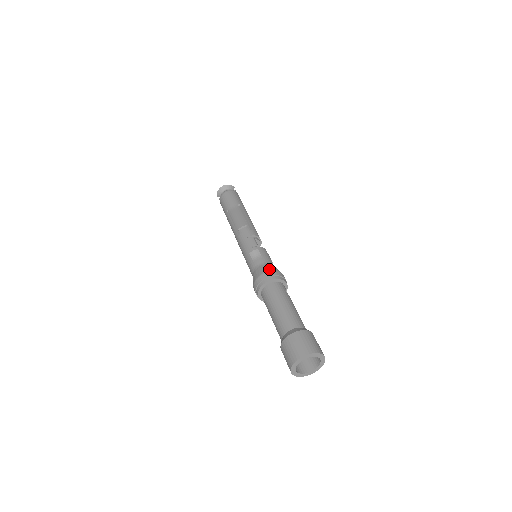
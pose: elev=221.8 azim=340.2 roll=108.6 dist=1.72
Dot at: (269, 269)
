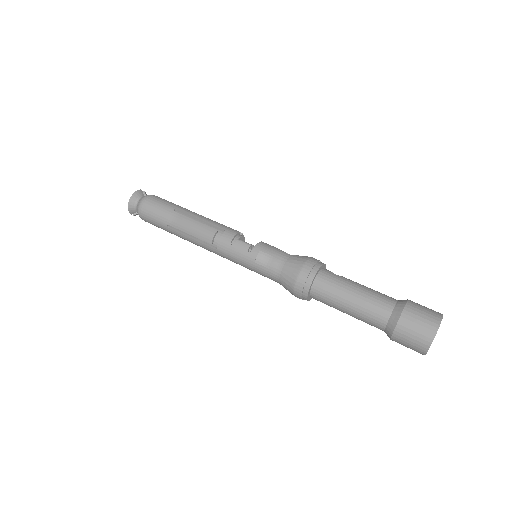
Dot at: (298, 266)
